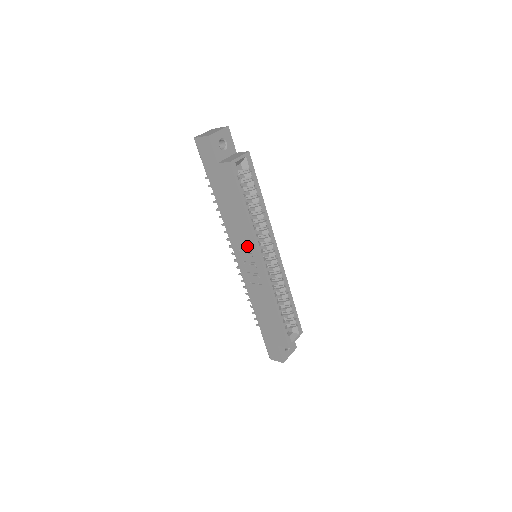
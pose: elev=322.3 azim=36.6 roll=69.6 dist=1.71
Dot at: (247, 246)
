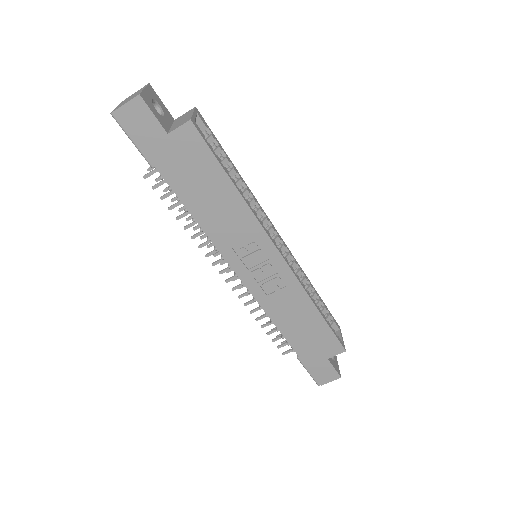
Dot at: (249, 242)
